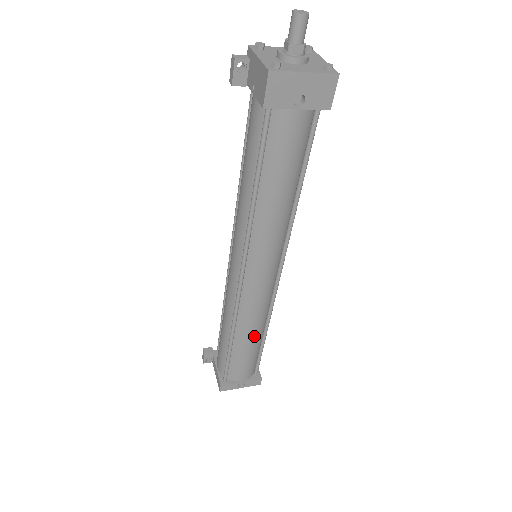
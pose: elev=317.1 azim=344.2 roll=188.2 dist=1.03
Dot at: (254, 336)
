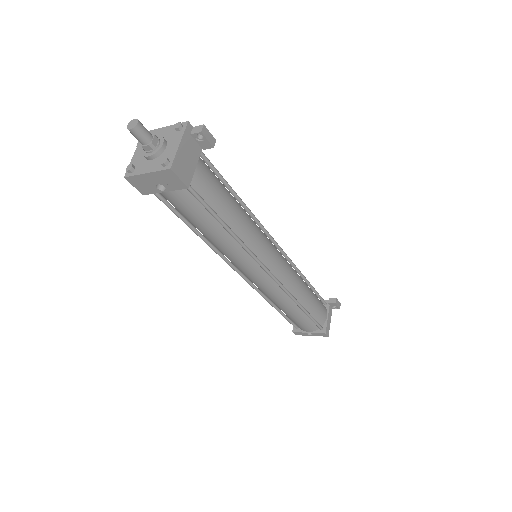
Dot at: (288, 308)
